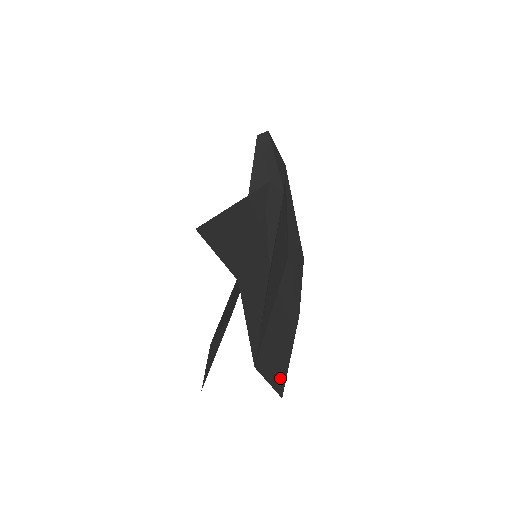
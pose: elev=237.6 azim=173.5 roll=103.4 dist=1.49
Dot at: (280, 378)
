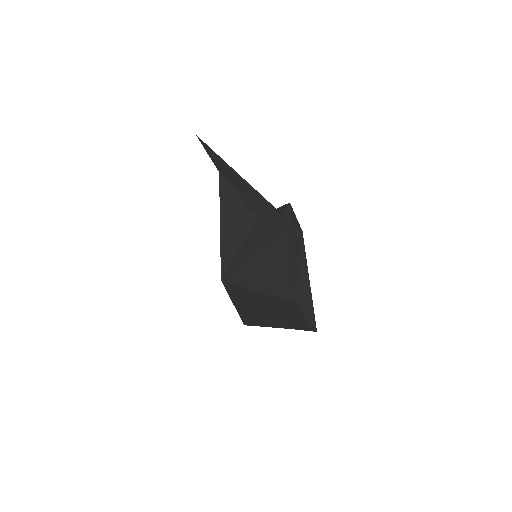
Dot at: (248, 317)
